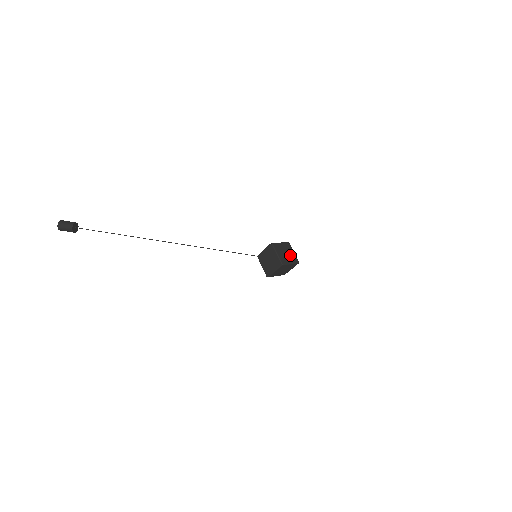
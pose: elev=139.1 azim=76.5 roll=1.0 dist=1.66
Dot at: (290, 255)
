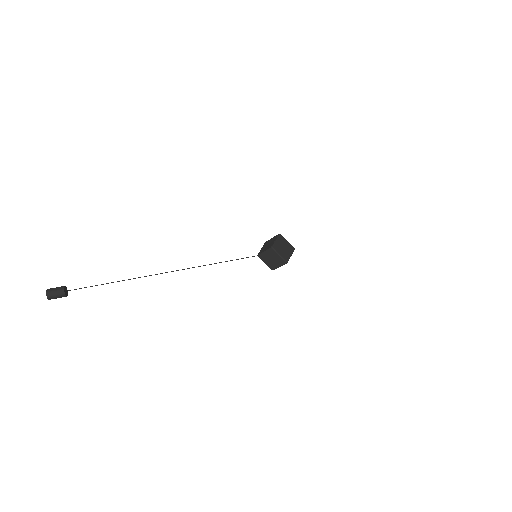
Dot at: (287, 247)
